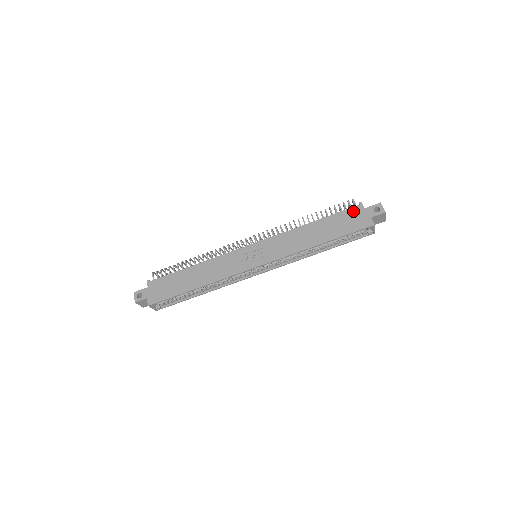
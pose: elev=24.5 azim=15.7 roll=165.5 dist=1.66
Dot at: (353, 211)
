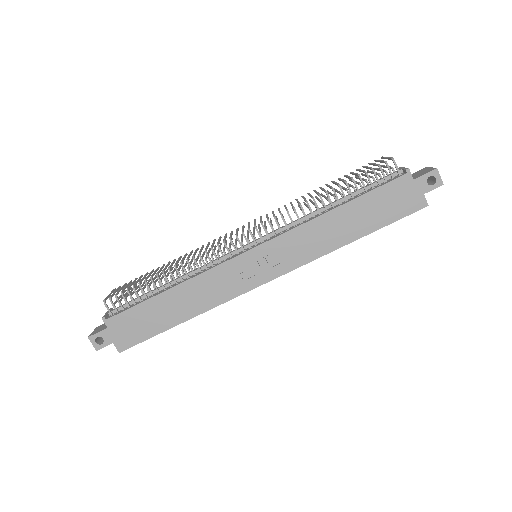
Dot at: (398, 185)
